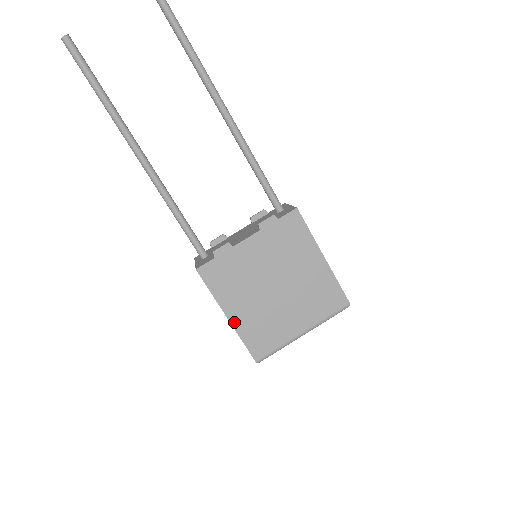
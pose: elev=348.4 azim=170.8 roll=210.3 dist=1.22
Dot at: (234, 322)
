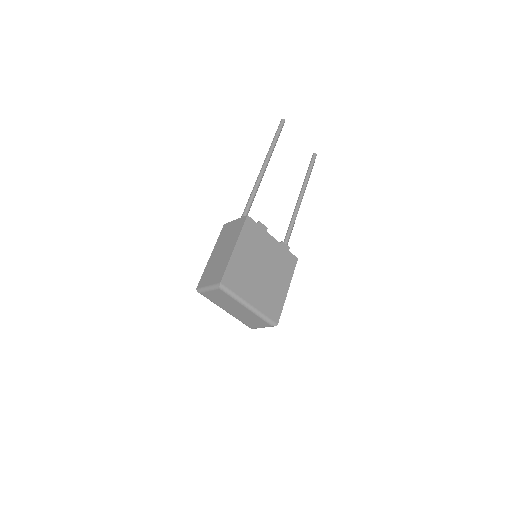
Dot at: (234, 254)
